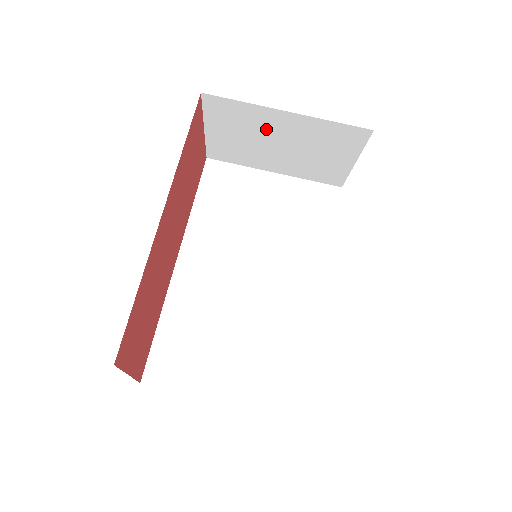
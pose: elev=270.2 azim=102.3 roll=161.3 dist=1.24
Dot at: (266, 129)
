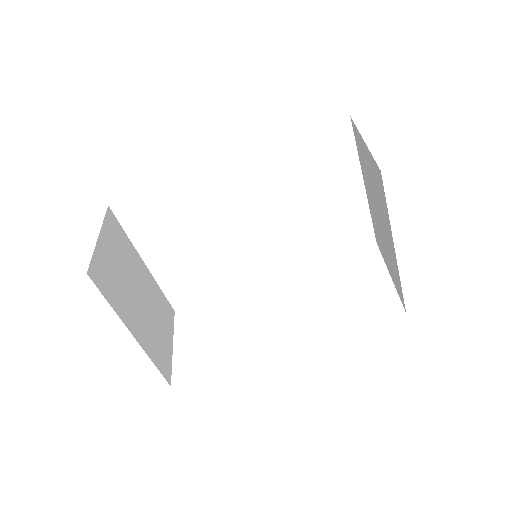
Dot at: (382, 213)
